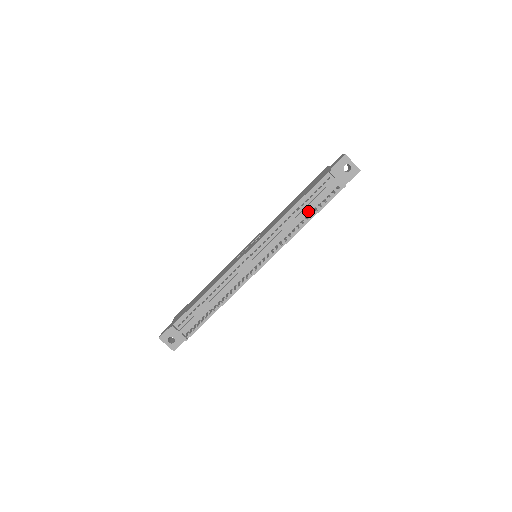
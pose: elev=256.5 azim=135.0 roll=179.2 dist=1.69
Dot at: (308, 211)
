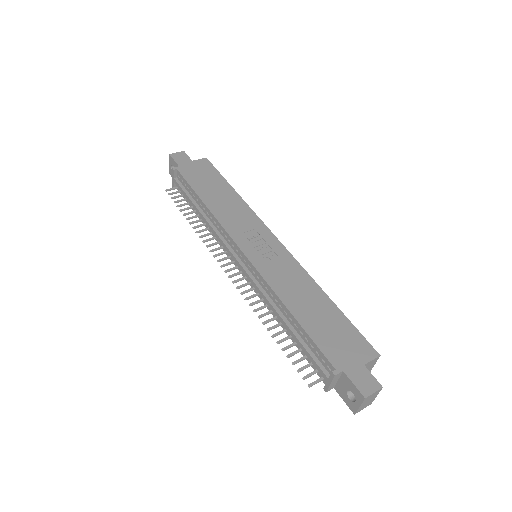
Dot at: occluded
